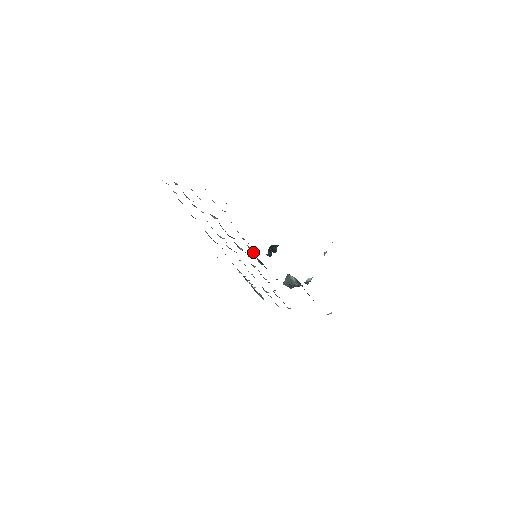
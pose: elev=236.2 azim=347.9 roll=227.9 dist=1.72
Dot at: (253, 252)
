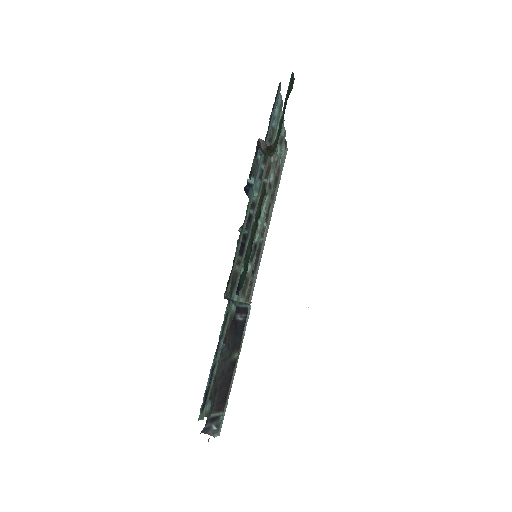
Dot at: (251, 213)
